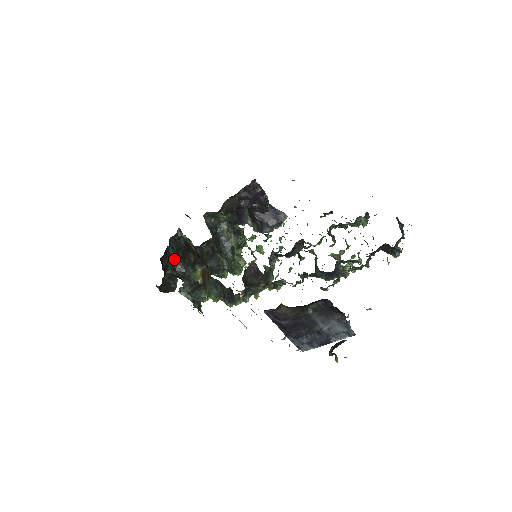
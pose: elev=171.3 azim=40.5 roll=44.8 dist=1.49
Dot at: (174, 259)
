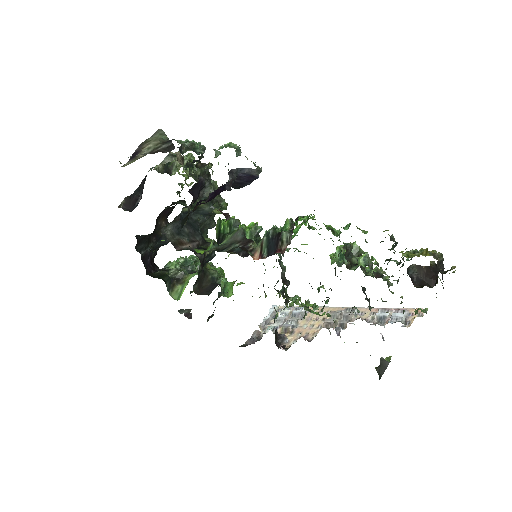
Dot at: (151, 249)
